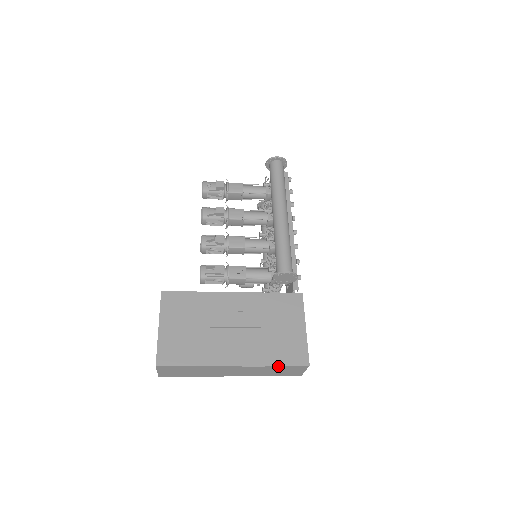
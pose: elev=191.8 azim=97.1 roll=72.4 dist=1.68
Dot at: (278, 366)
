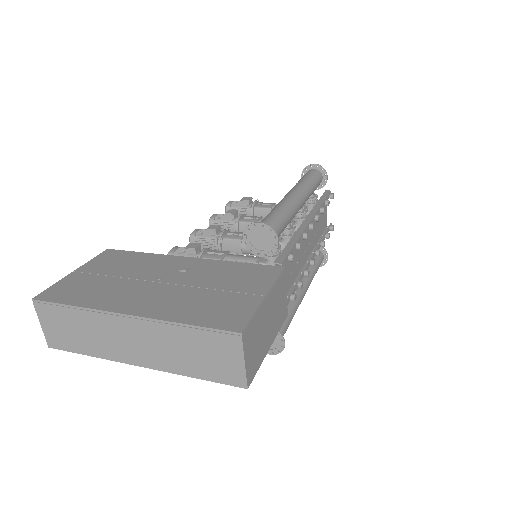
Dot at: (191, 327)
